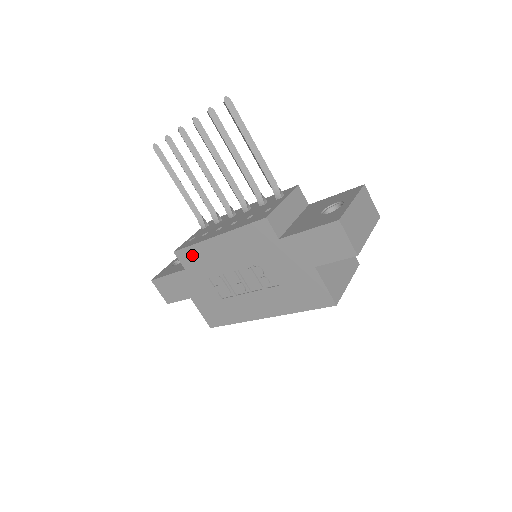
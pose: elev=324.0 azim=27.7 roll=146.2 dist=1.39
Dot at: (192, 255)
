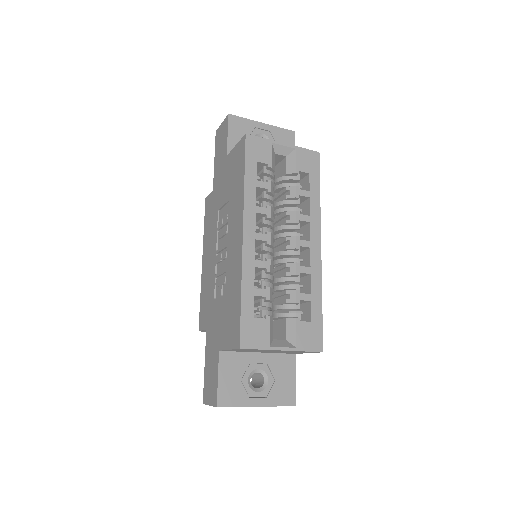
Dot at: (203, 306)
